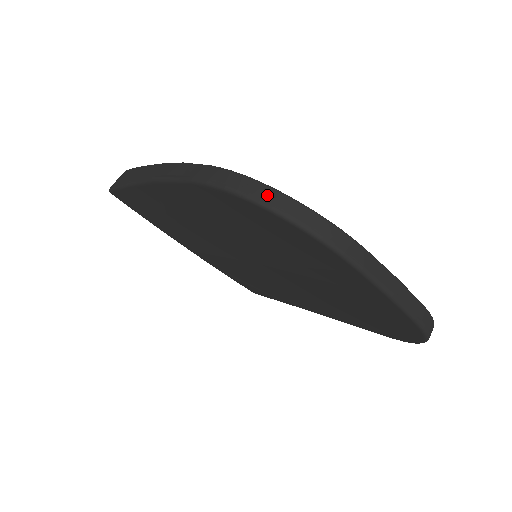
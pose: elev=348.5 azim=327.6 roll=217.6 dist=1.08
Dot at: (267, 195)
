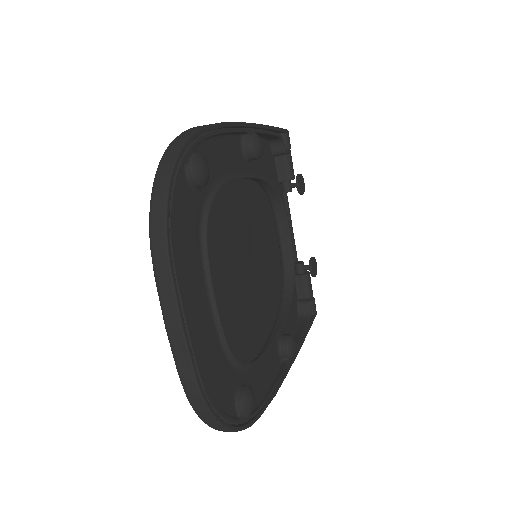
Dot at: (166, 164)
